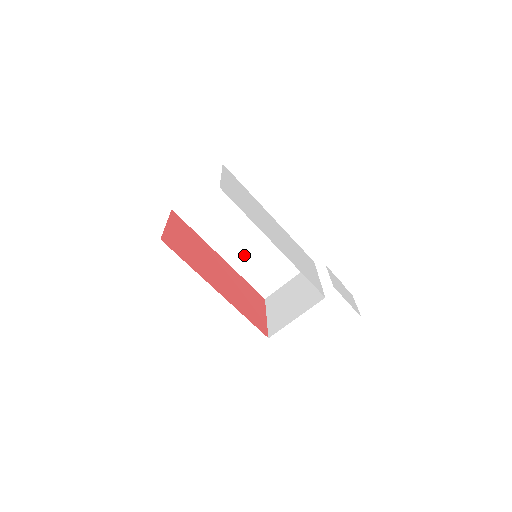
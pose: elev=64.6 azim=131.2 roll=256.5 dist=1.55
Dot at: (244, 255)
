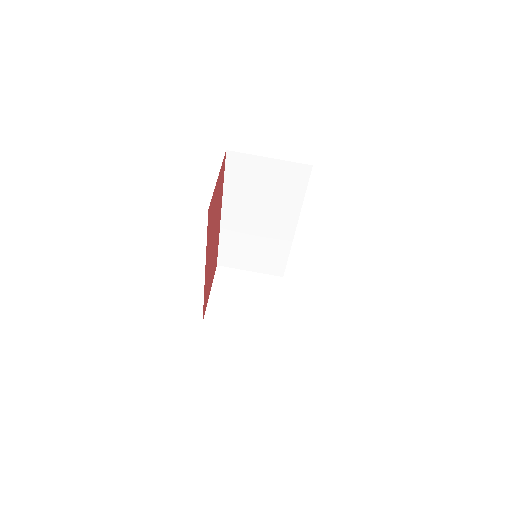
Dot at: (240, 230)
